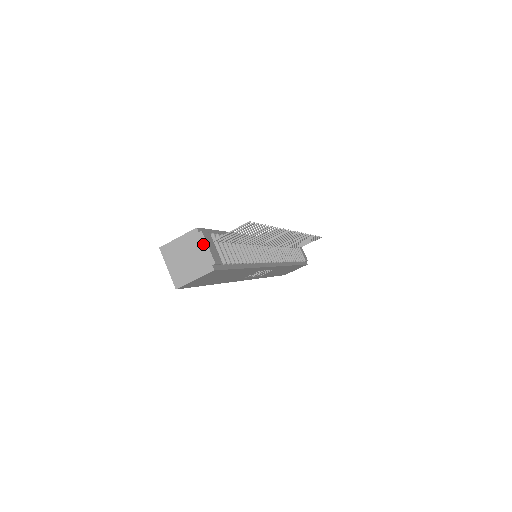
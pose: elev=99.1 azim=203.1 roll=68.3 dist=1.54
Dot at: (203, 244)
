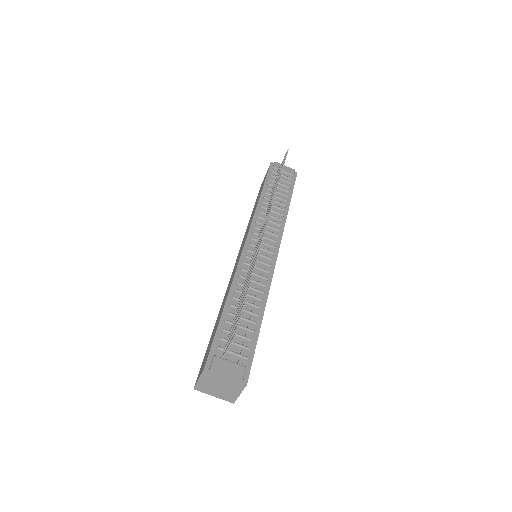
Dot at: (220, 375)
